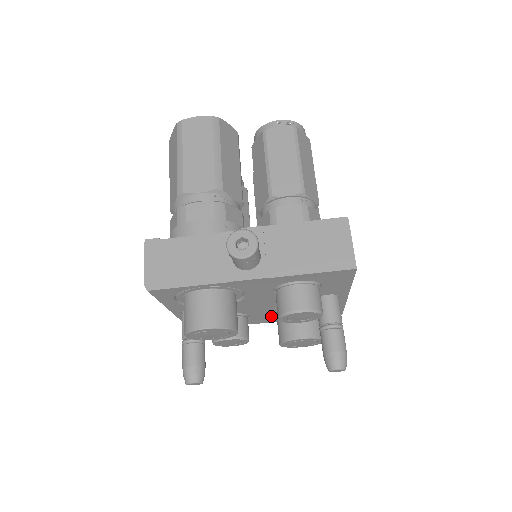
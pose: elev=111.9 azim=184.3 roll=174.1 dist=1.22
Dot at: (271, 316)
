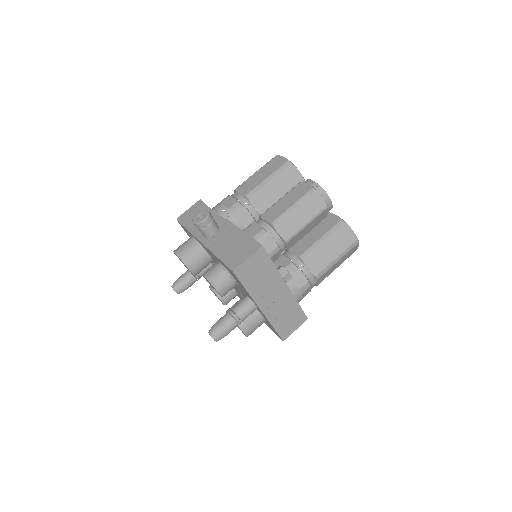
Dot at: occluded
